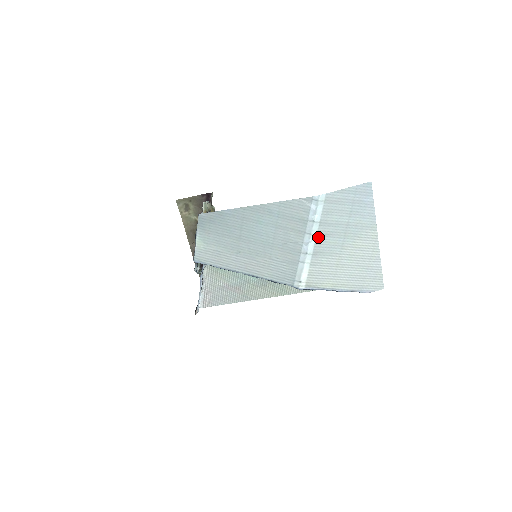
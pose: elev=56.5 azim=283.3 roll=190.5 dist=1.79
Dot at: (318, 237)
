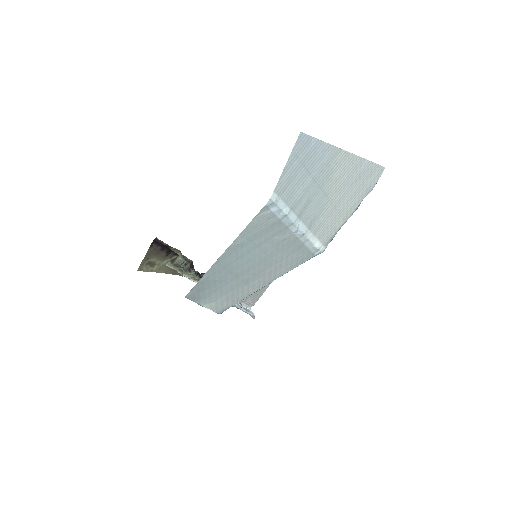
Dot at: (300, 217)
